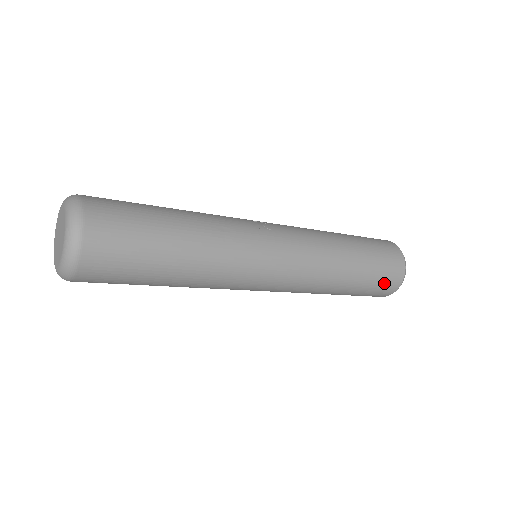
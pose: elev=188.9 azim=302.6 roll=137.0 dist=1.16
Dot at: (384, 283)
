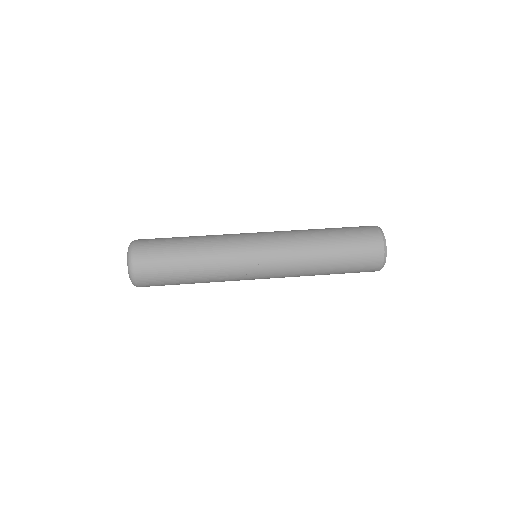
Dot at: occluded
